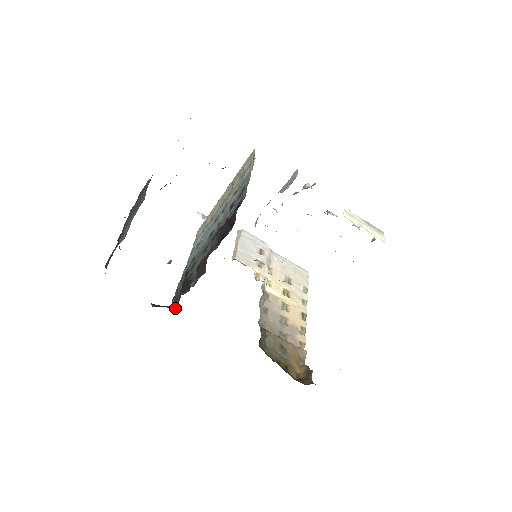
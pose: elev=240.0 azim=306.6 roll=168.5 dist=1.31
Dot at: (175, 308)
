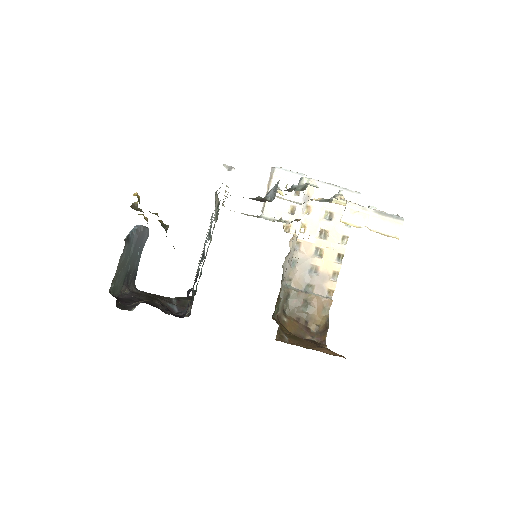
Dot at: occluded
